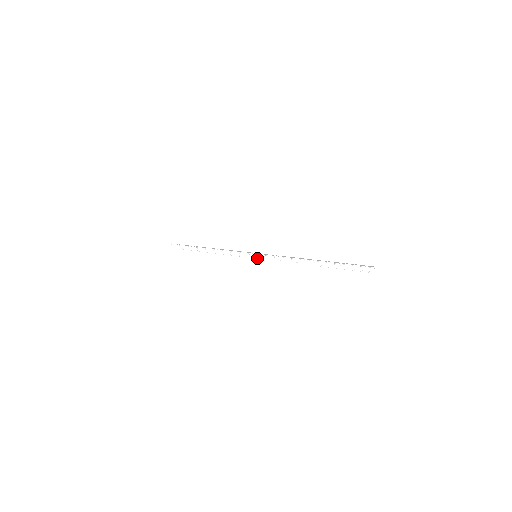
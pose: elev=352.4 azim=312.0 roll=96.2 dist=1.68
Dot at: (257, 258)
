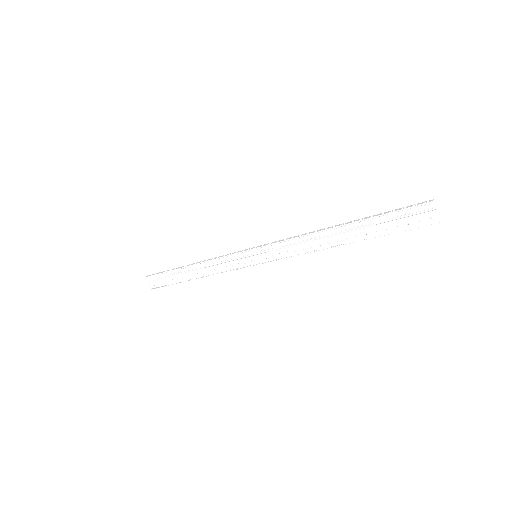
Dot at: (259, 246)
